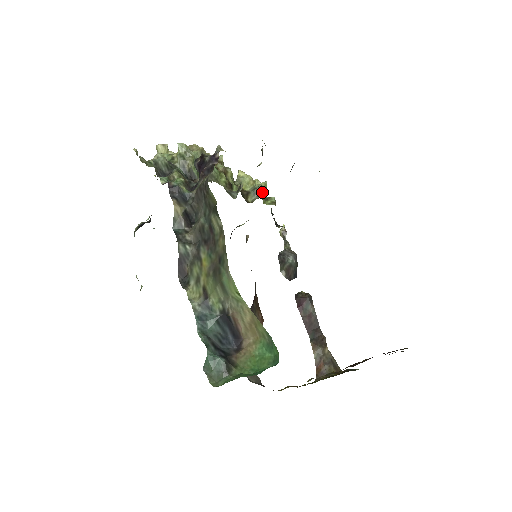
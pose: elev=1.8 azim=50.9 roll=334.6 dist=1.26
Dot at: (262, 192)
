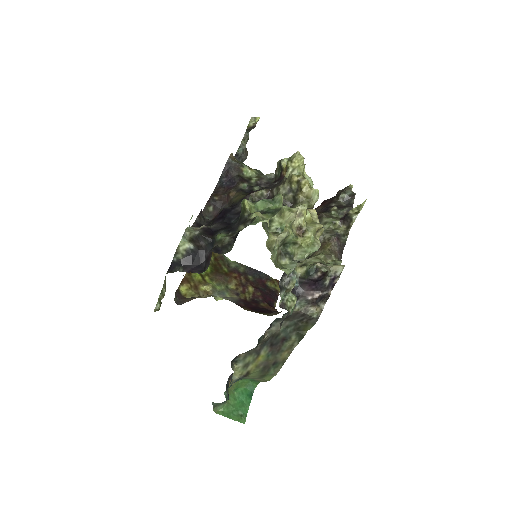
Dot at: occluded
